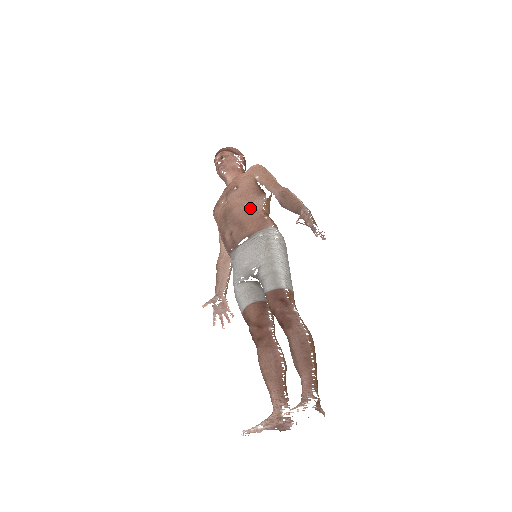
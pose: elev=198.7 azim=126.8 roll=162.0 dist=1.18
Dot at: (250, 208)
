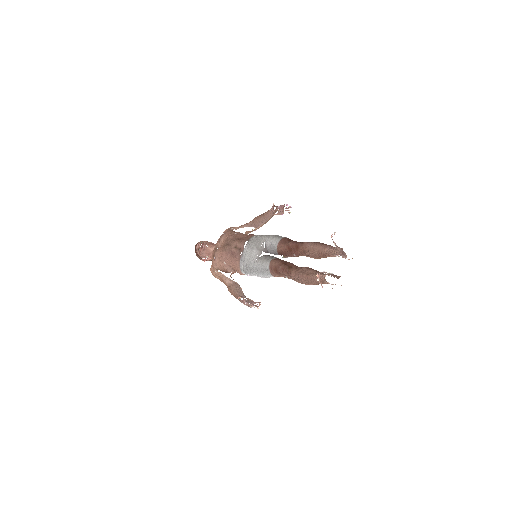
Dot at: (239, 233)
